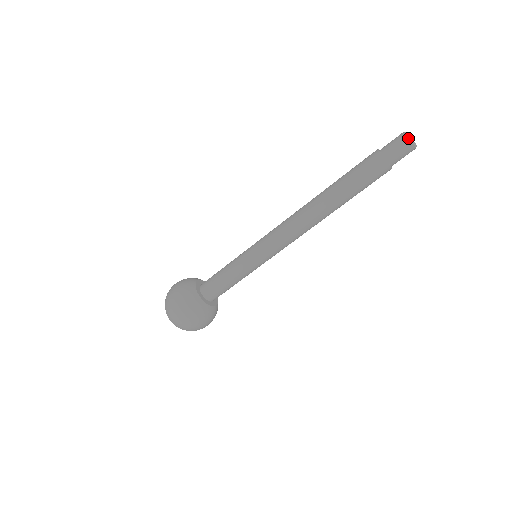
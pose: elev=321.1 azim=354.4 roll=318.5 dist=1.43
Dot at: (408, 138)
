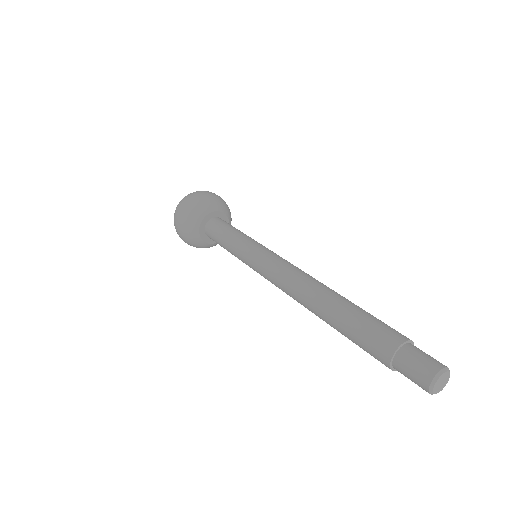
Dot at: (428, 387)
